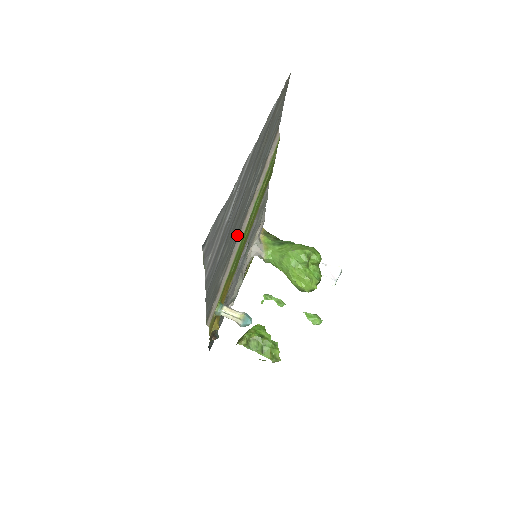
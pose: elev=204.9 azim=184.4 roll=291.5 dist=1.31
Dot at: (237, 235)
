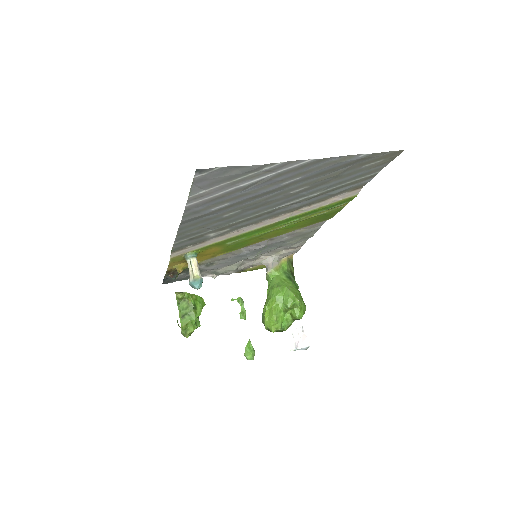
Dot at: (254, 220)
